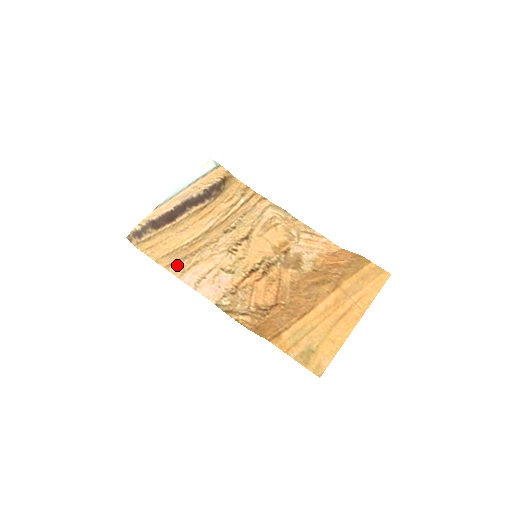
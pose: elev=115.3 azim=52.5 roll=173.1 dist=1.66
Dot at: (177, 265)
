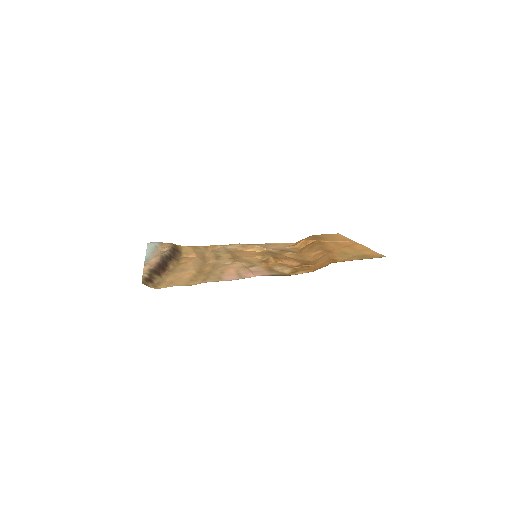
Dot at: (209, 279)
